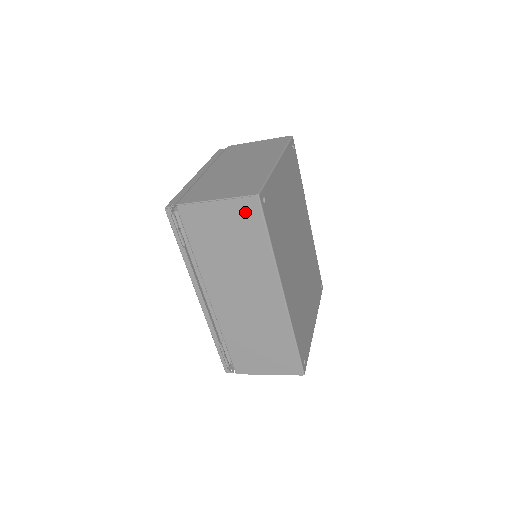
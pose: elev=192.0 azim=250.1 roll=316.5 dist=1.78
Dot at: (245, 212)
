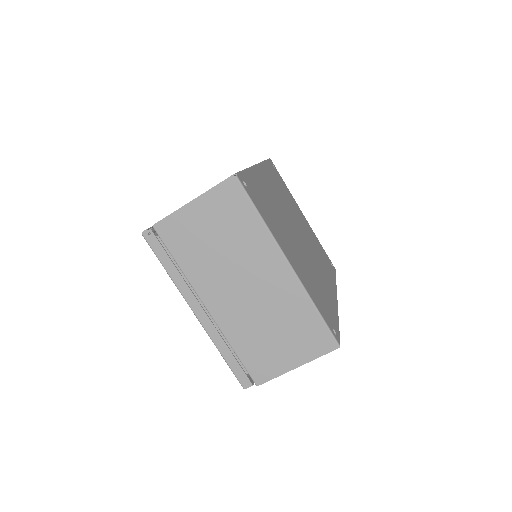
Dot at: occluded
